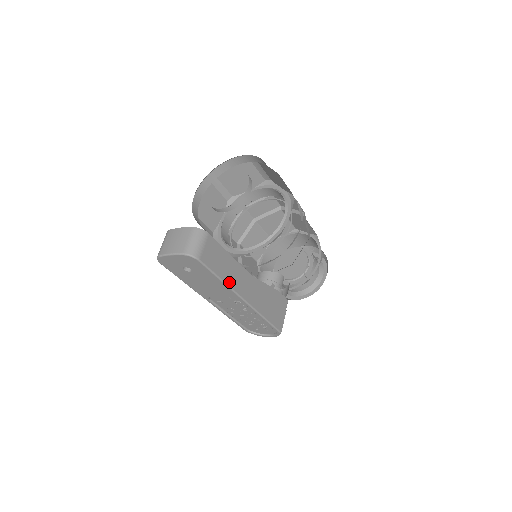
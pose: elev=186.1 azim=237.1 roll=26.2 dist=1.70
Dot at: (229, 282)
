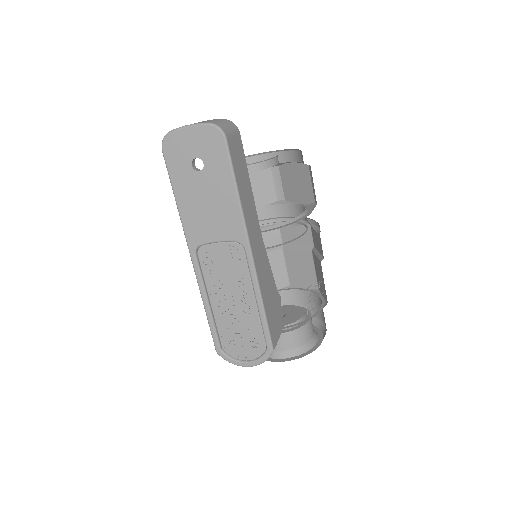
Dot at: (243, 207)
